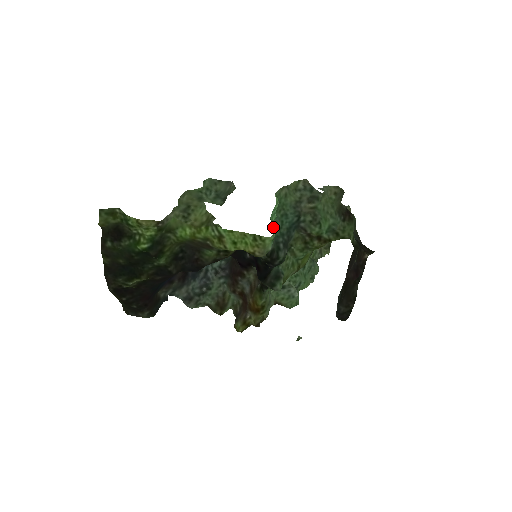
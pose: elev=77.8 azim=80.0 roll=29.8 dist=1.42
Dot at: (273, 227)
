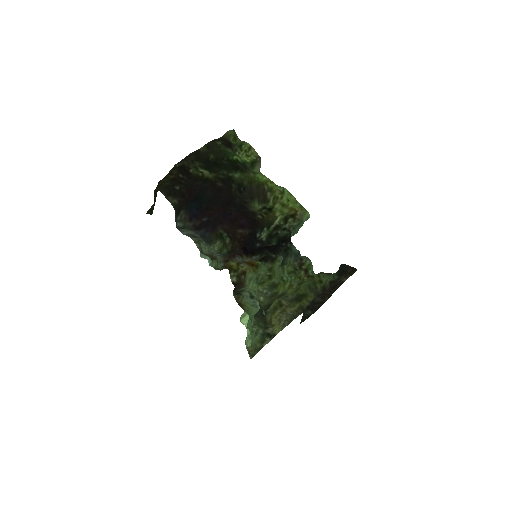
Dot at: occluded
